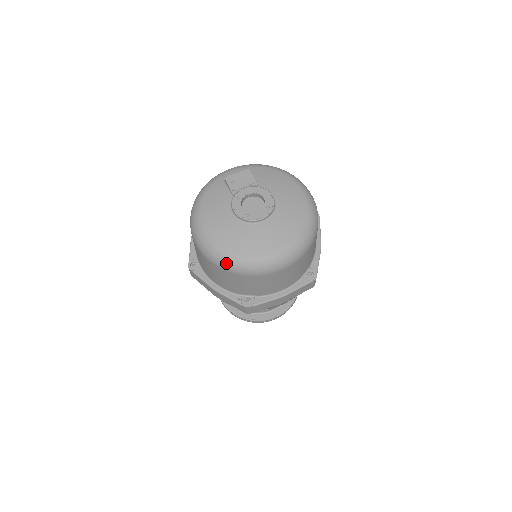
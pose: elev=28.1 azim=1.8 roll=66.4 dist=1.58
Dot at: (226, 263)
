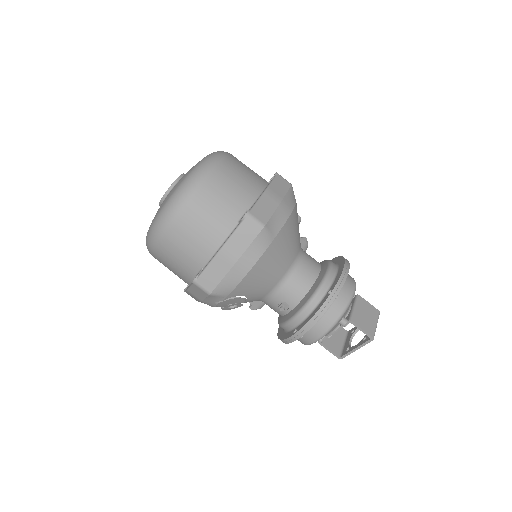
Dot at: (179, 197)
